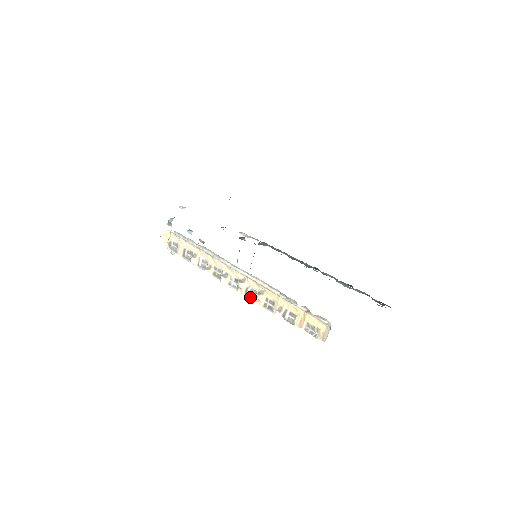
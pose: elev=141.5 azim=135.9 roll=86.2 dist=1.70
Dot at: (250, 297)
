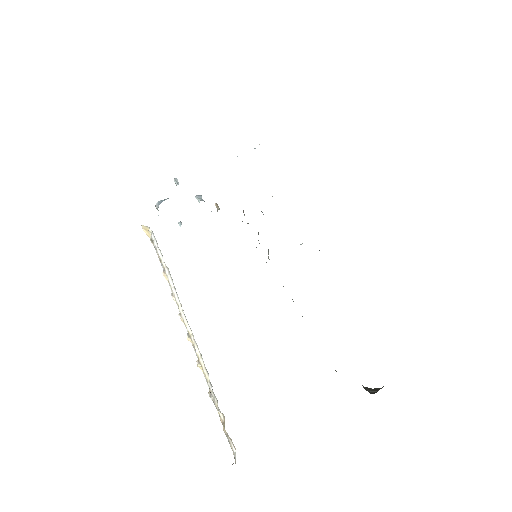
Dot at: occluded
